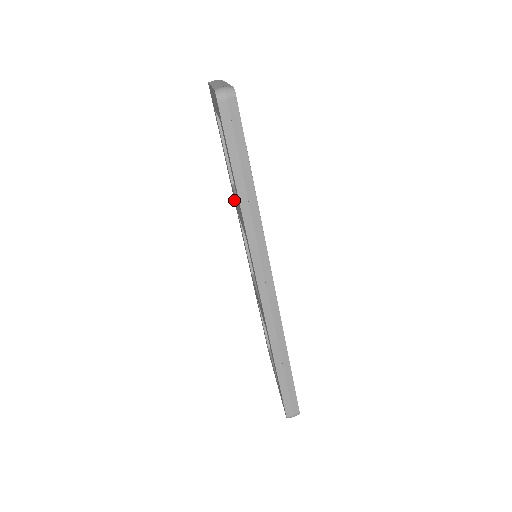
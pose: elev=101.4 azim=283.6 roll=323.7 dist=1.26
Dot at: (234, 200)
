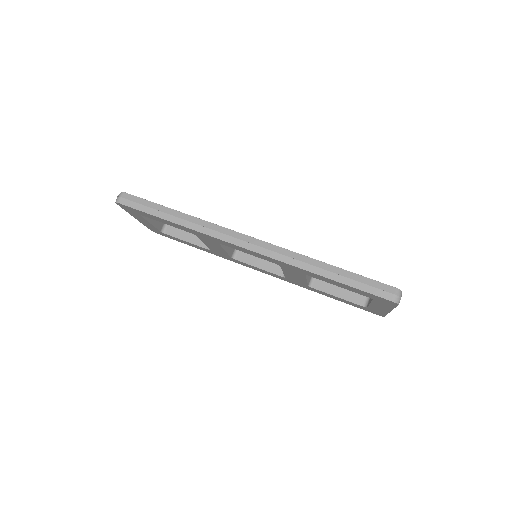
Dot at: occluded
